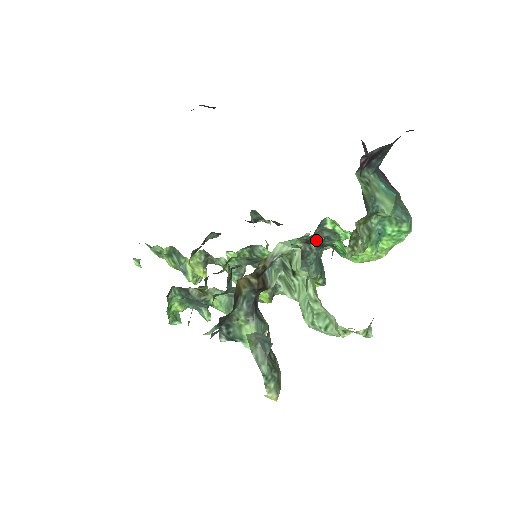
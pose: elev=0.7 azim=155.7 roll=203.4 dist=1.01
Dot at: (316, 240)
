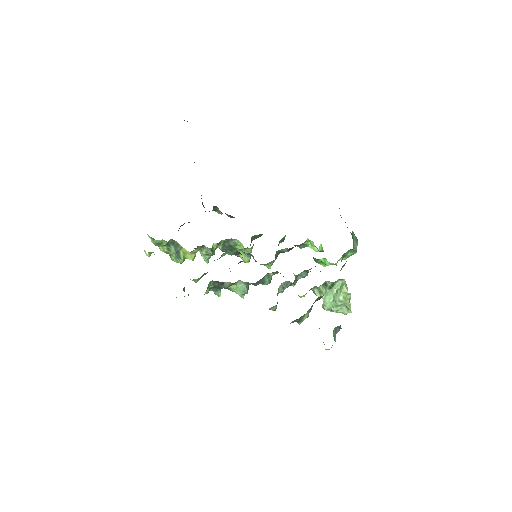
Dot at: occluded
